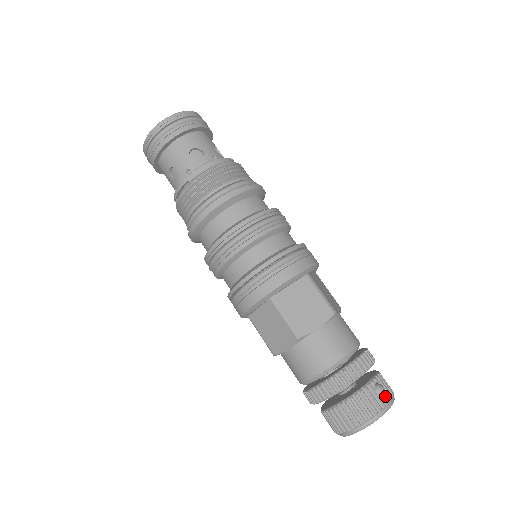
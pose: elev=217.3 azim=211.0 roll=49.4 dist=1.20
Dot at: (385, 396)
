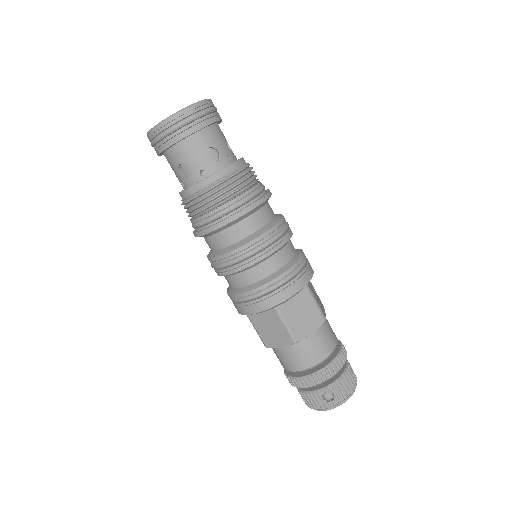
Dot at: (331, 402)
